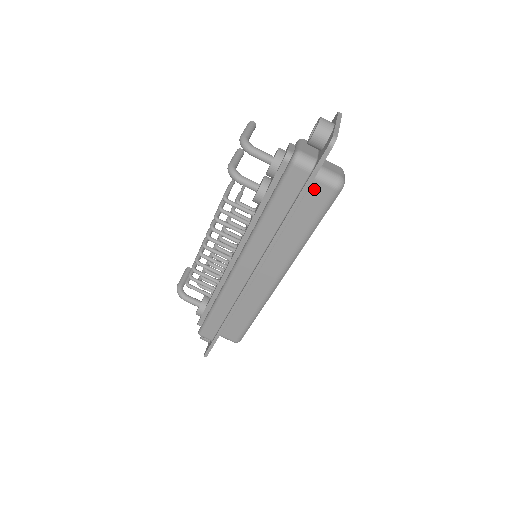
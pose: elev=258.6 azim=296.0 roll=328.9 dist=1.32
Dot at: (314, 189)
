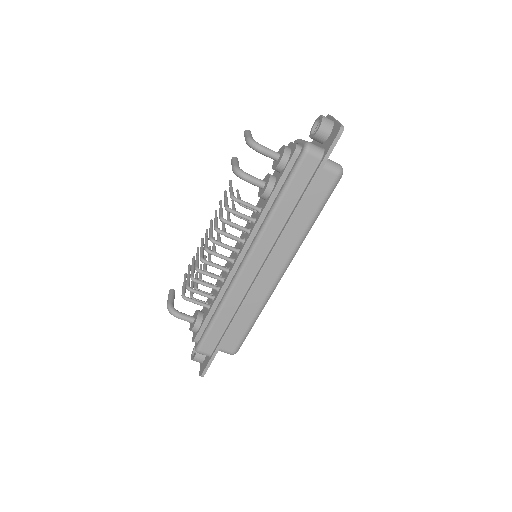
Dot at: (320, 176)
